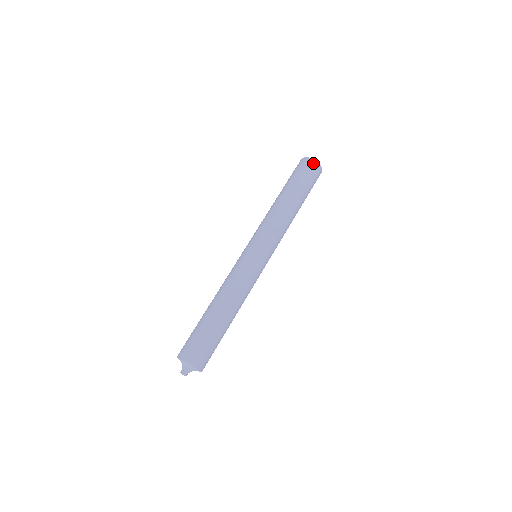
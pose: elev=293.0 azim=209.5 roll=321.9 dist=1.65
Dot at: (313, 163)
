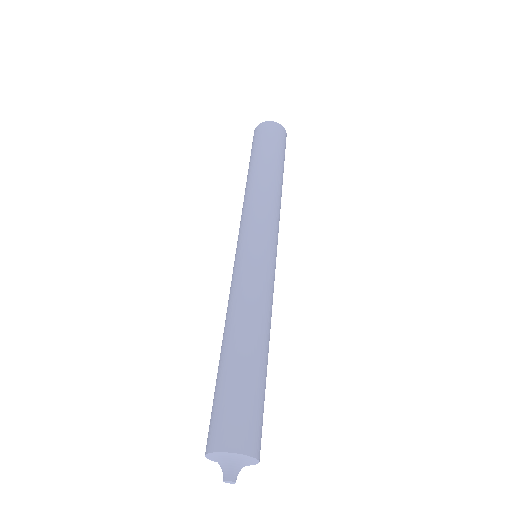
Dot at: (277, 126)
